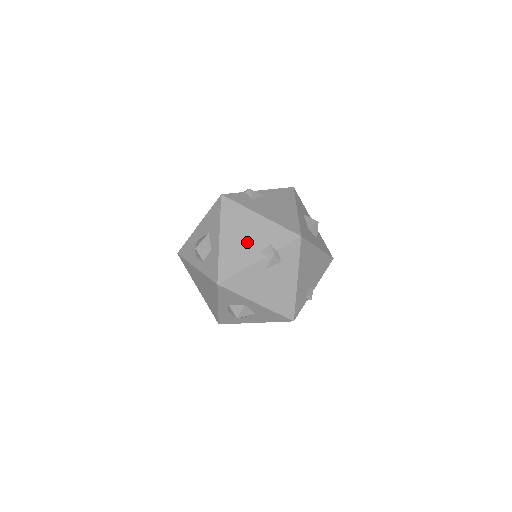
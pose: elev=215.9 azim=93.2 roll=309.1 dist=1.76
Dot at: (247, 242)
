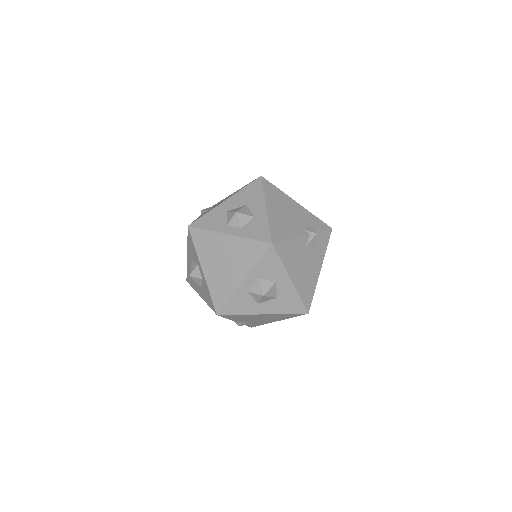
Dot at: (291, 218)
